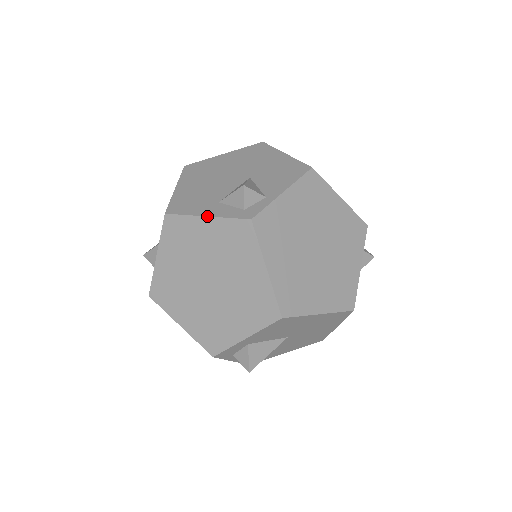
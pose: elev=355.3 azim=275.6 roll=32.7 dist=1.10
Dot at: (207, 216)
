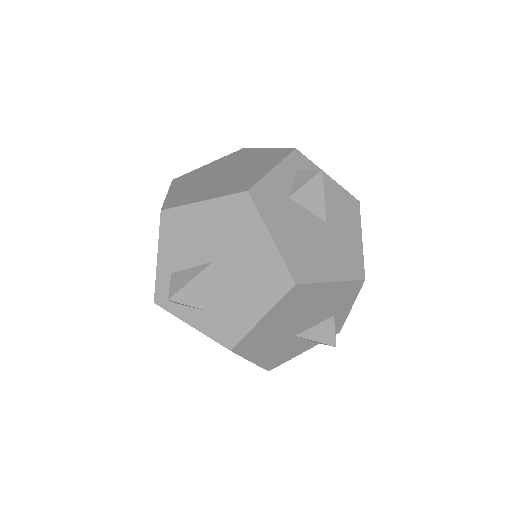
Dot at: occluded
